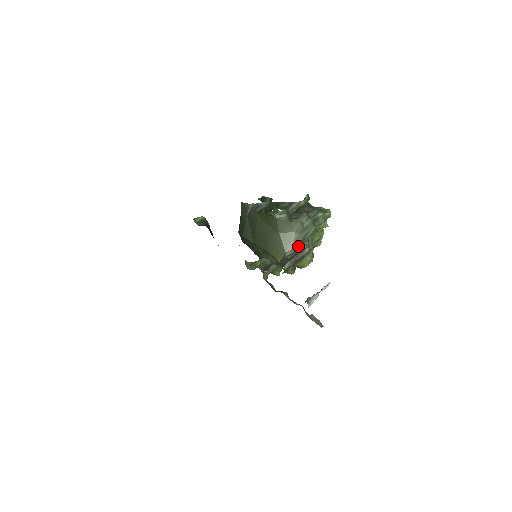
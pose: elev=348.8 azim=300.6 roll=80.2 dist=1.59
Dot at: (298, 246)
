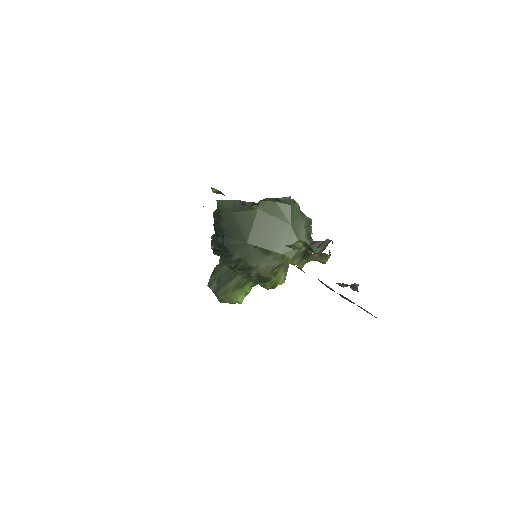
Dot at: (308, 241)
